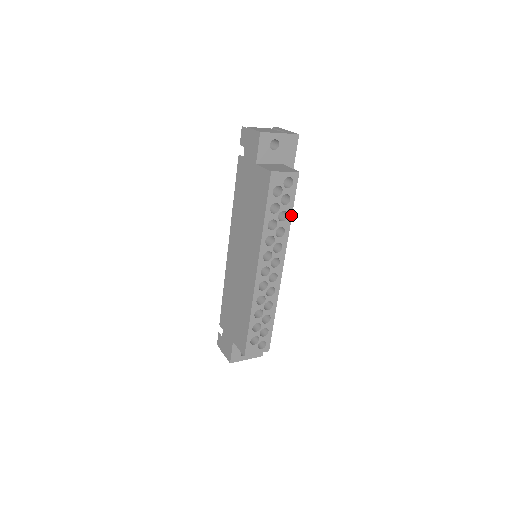
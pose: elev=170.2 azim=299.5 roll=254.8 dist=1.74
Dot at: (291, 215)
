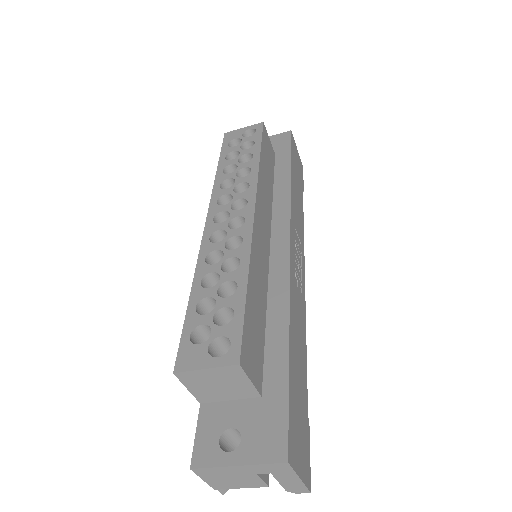
Dot at: (259, 155)
